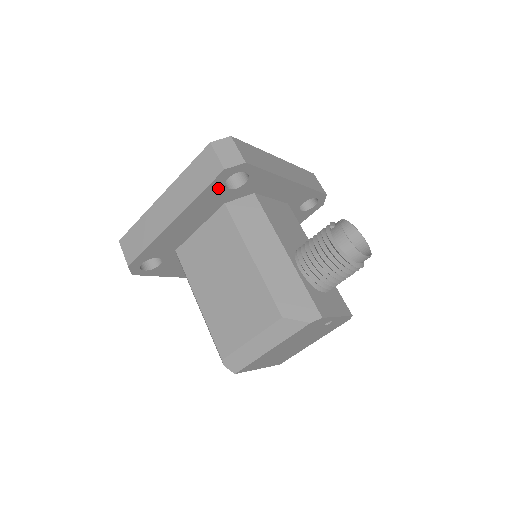
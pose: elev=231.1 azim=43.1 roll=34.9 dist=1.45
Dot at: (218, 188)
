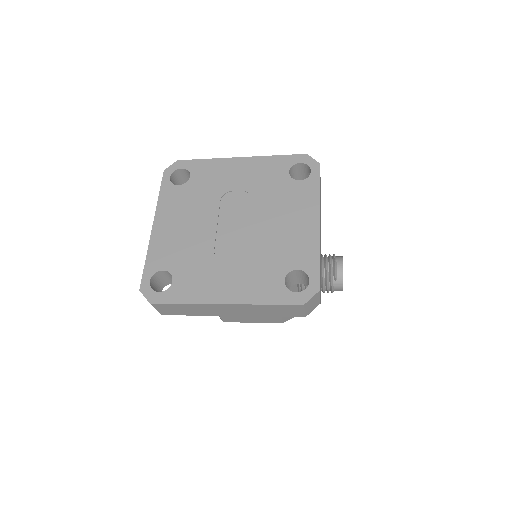
Dot at: occluded
